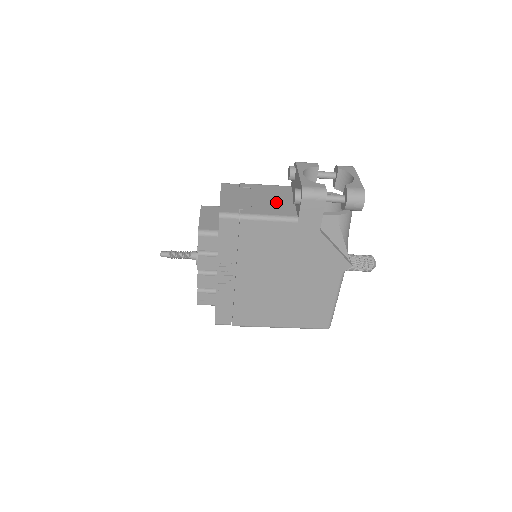
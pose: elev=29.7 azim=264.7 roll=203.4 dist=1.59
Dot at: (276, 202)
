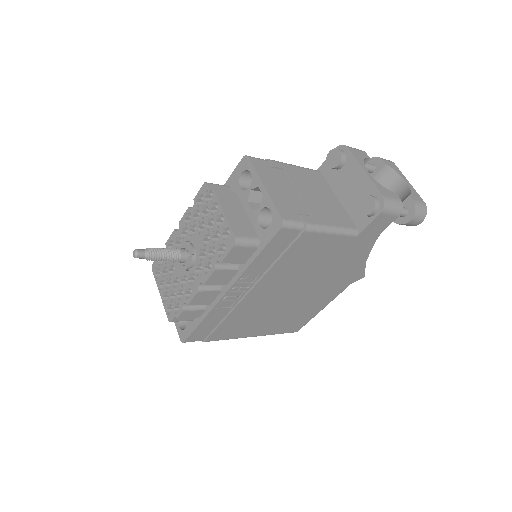
Dot at: (325, 201)
